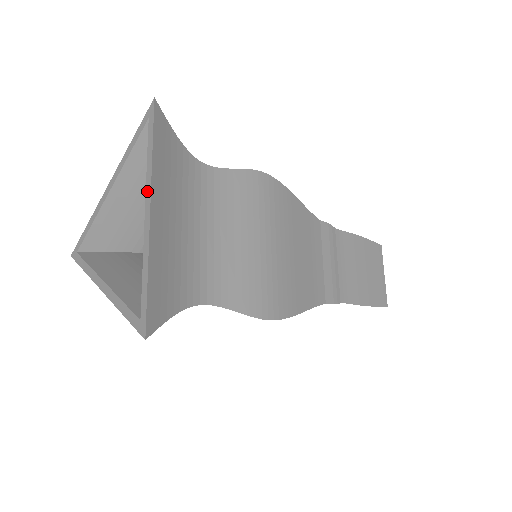
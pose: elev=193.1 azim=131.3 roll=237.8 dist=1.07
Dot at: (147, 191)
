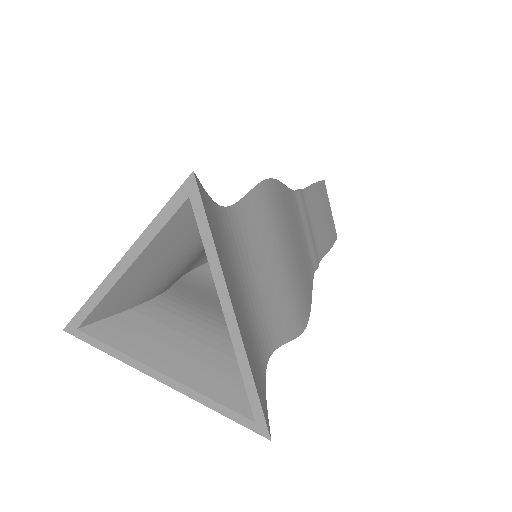
Dot at: (221, 292)
